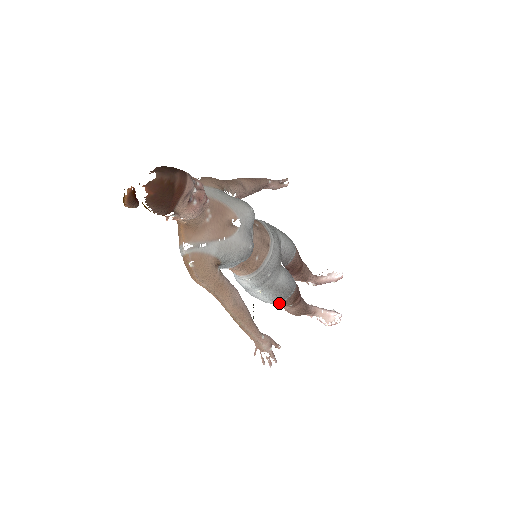
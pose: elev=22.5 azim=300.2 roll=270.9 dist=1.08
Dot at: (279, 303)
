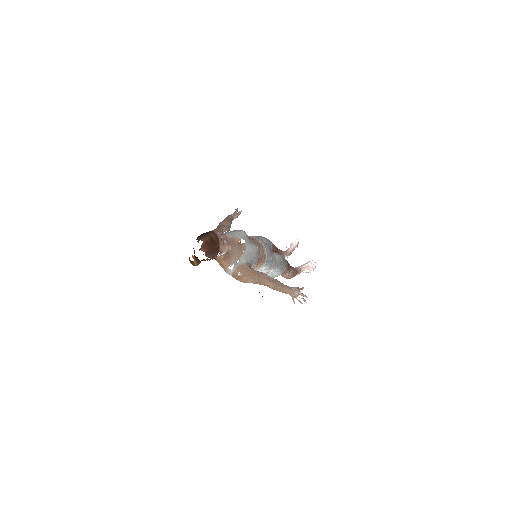
Dot at: (283, 273)
